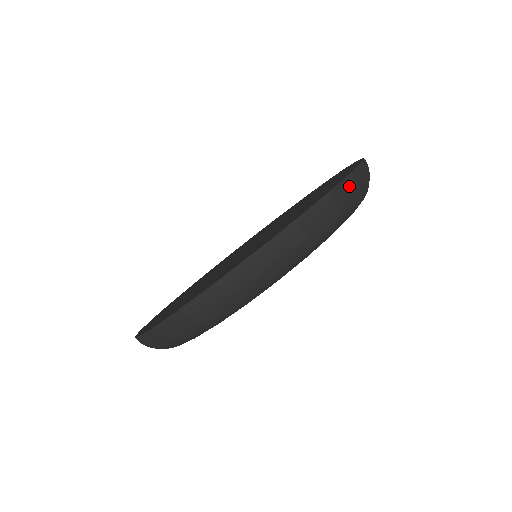
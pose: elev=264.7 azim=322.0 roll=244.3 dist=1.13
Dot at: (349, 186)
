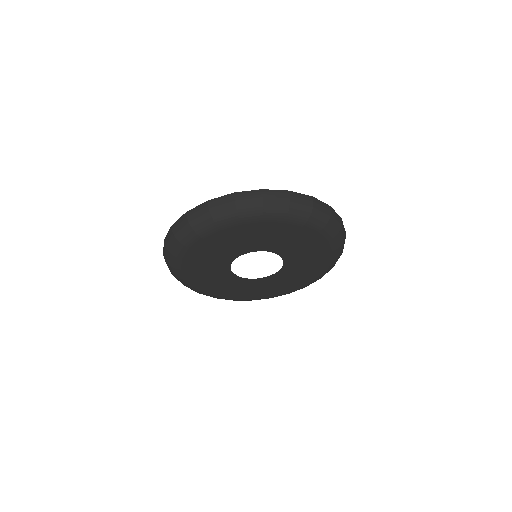
Dot at: occluded
